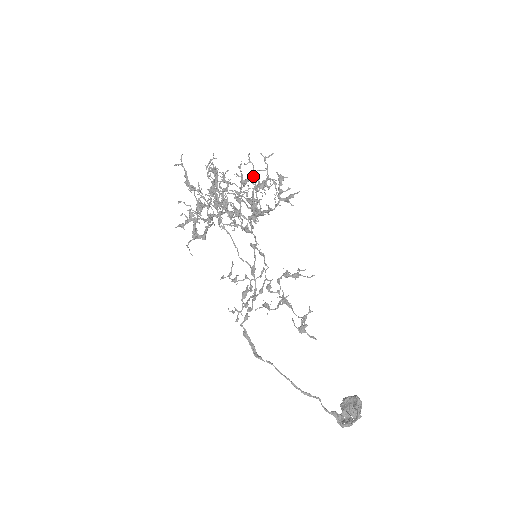
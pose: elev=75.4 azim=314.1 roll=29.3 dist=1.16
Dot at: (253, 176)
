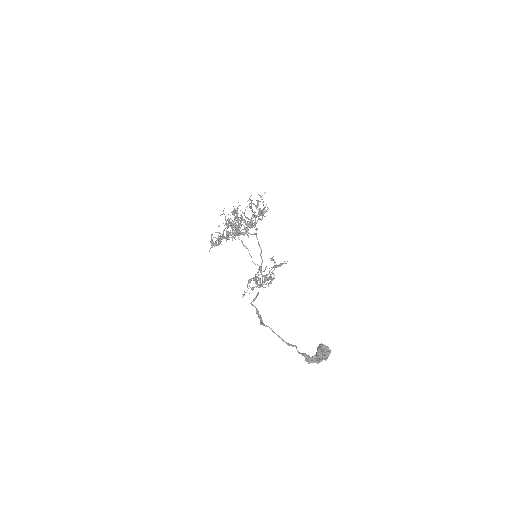
Dot at: (250, 207)
